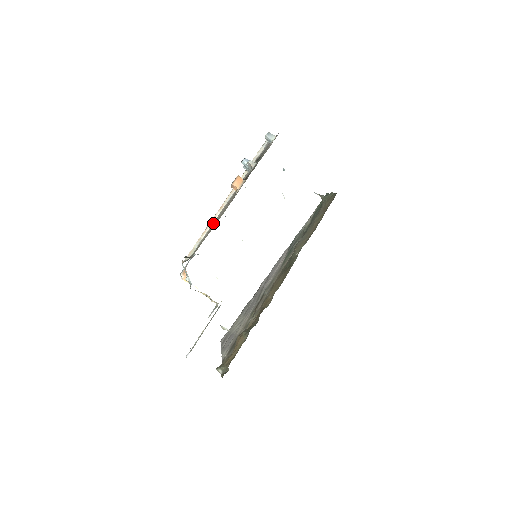
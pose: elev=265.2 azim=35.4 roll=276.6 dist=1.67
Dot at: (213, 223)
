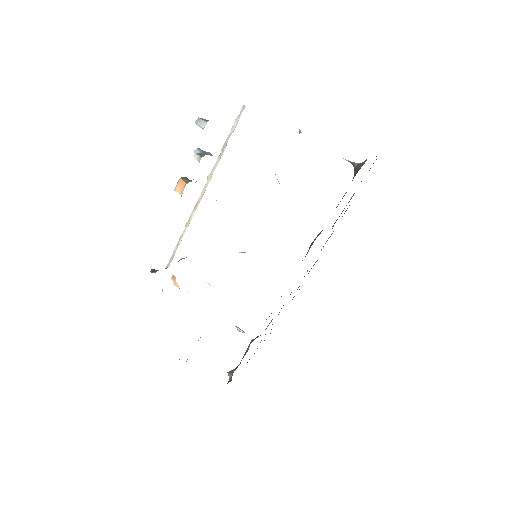
Dot at: (187, 226)
